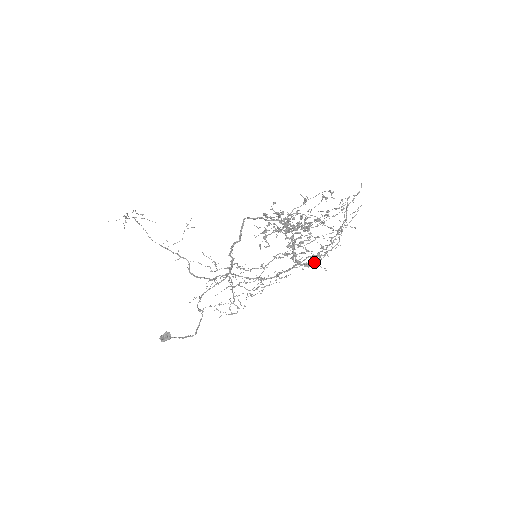
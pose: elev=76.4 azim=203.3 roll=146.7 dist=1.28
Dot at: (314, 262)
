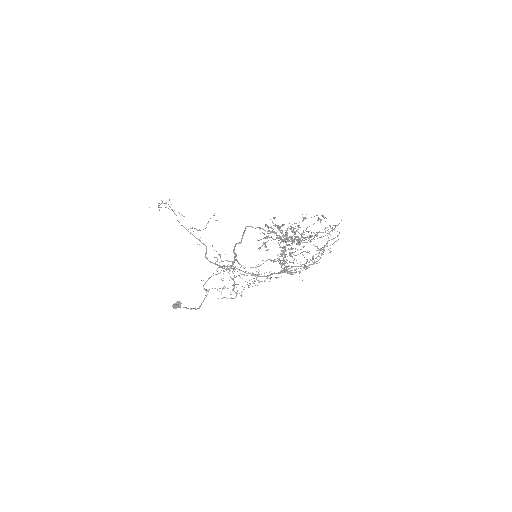
Dot at: (296, 272)
